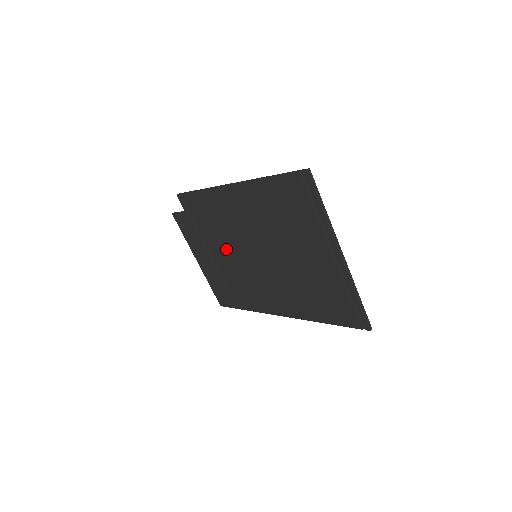
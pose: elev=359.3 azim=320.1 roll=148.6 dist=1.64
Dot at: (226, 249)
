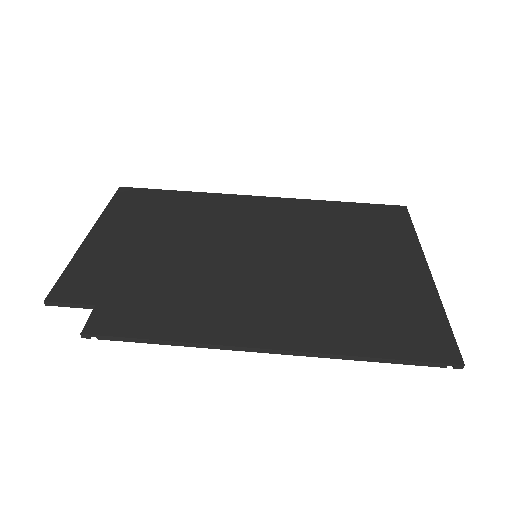
Dot at: occluded
